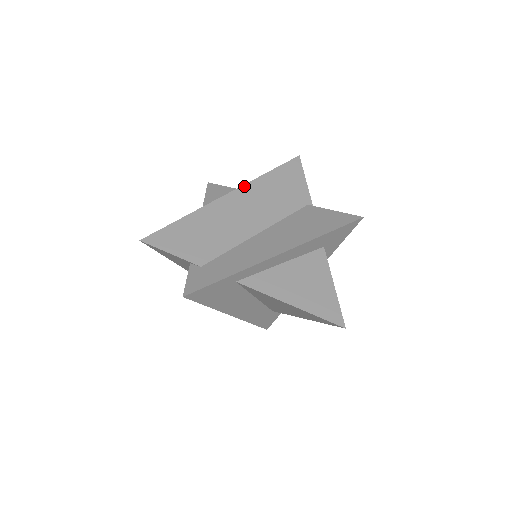
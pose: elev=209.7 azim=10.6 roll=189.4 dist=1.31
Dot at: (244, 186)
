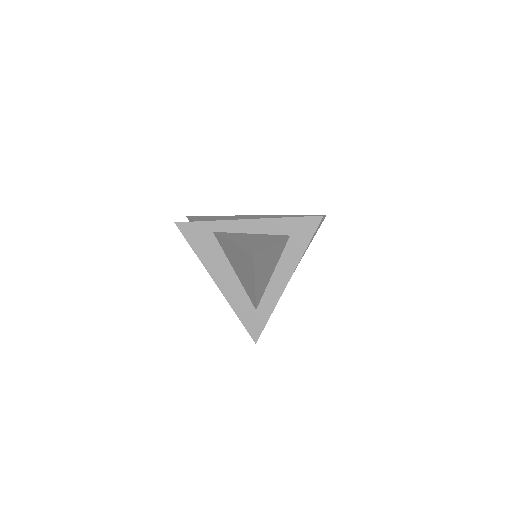
Dot at: (271, 215)
